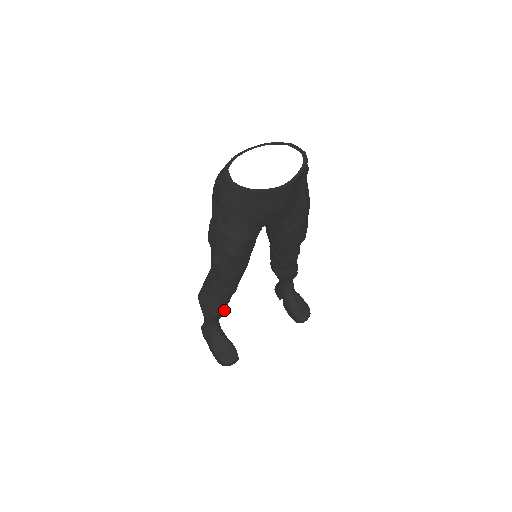
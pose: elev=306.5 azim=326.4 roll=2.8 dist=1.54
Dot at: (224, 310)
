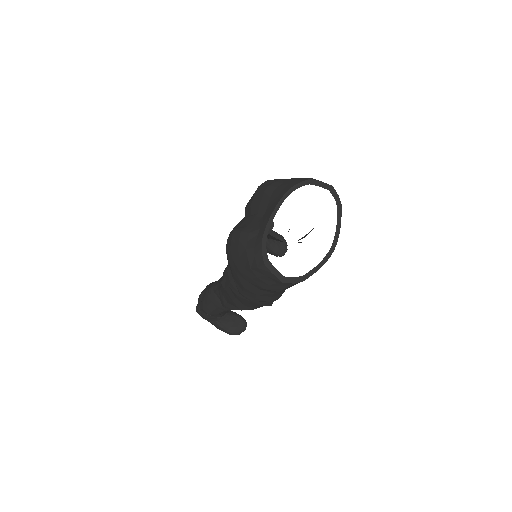
Dot at: occluded
